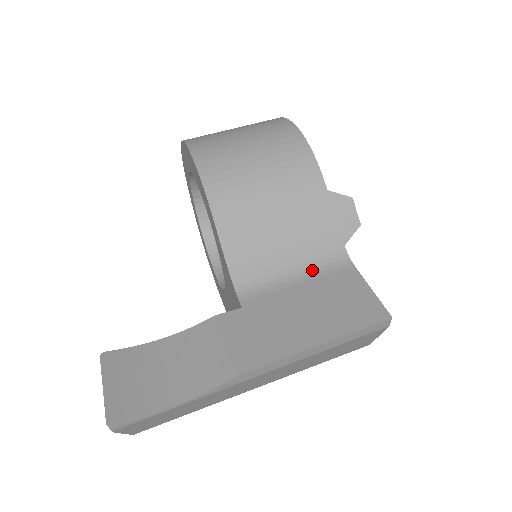
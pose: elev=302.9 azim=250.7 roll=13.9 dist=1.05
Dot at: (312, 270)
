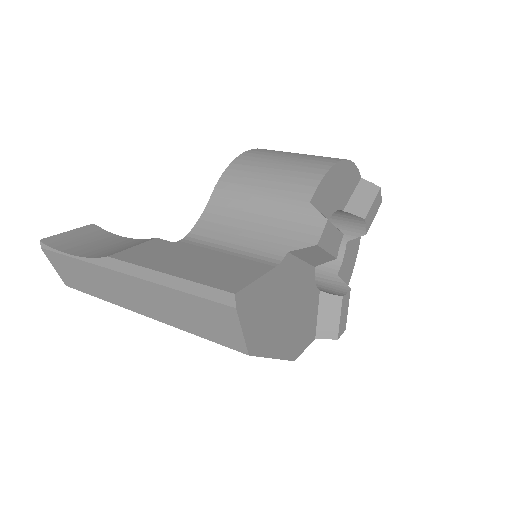
Dot at: (245, 252)
